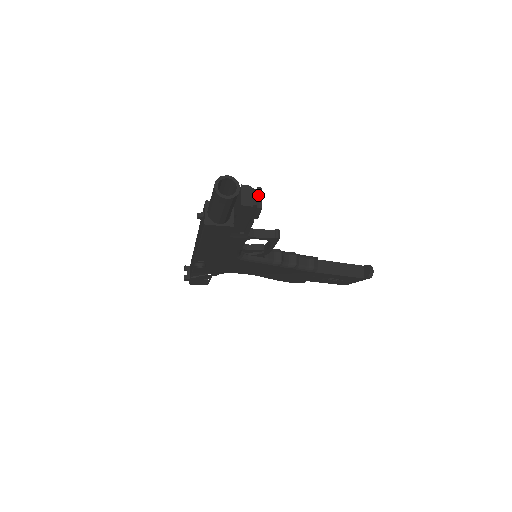
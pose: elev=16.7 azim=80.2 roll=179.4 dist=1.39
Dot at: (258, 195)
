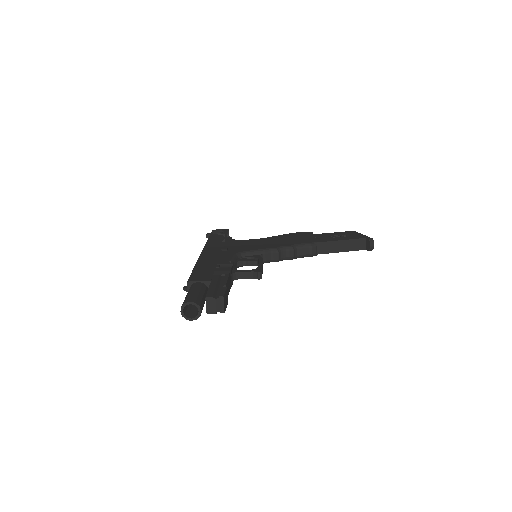
Dot at: (220, 303)
